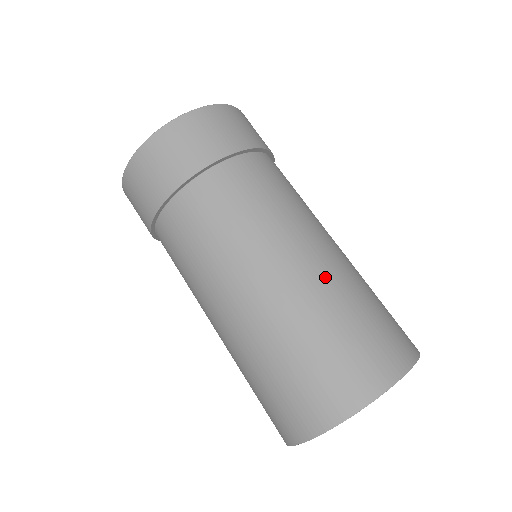
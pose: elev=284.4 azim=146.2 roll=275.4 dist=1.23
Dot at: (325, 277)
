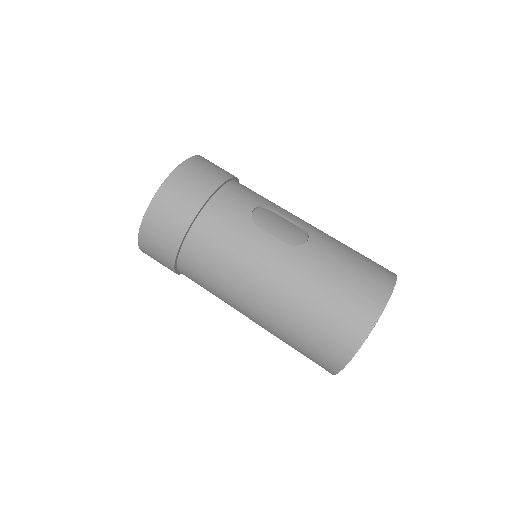
Dot at: (284, 299)
